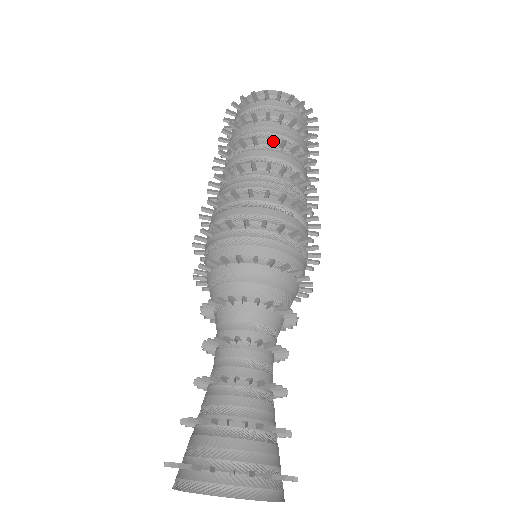
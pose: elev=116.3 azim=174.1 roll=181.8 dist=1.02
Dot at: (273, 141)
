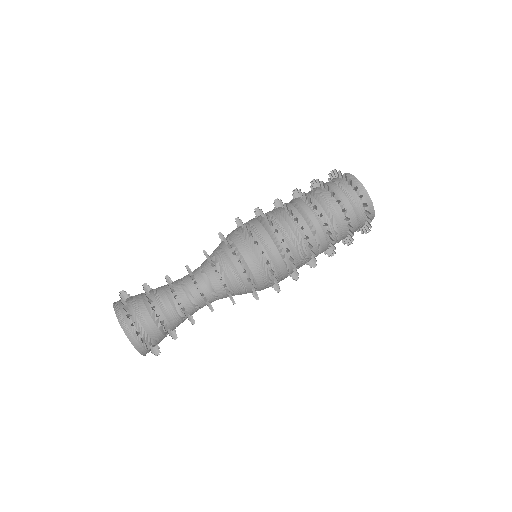
Dot at: (316, 203)
